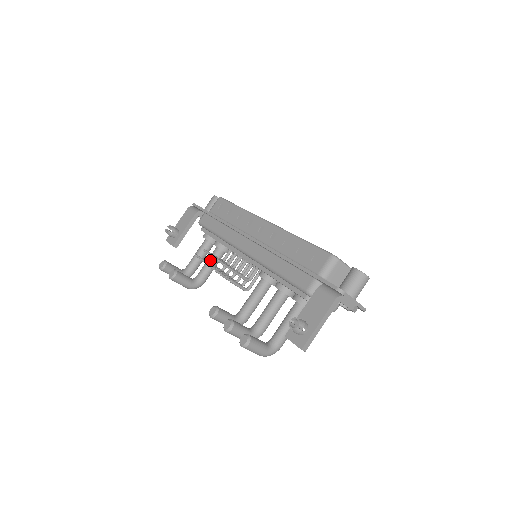
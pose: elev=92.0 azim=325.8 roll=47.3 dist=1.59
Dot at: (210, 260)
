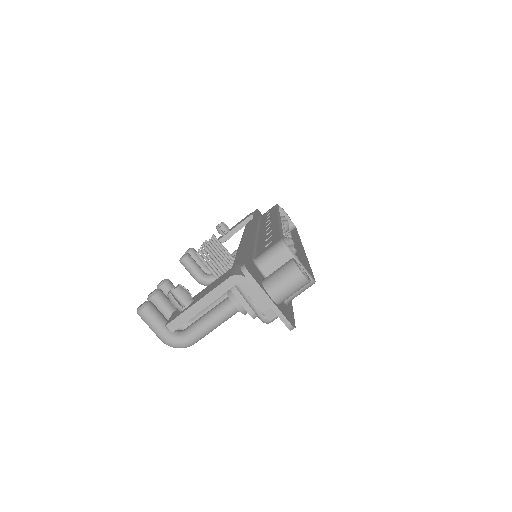
Dot at: occluded
